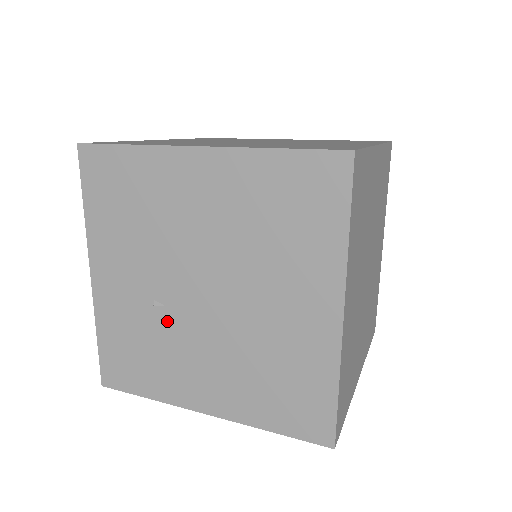
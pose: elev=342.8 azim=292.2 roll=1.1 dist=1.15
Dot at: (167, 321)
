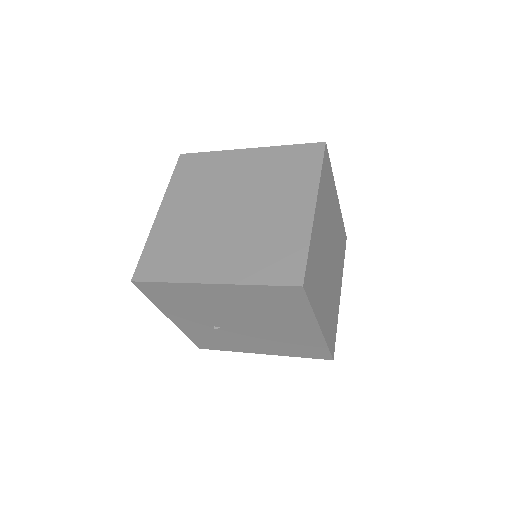
Dot at: (225, 332)
